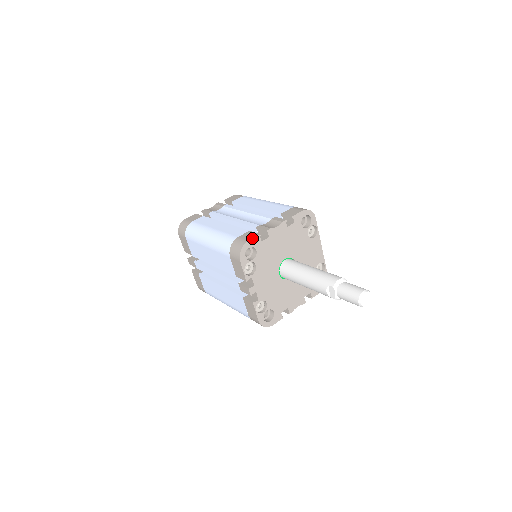
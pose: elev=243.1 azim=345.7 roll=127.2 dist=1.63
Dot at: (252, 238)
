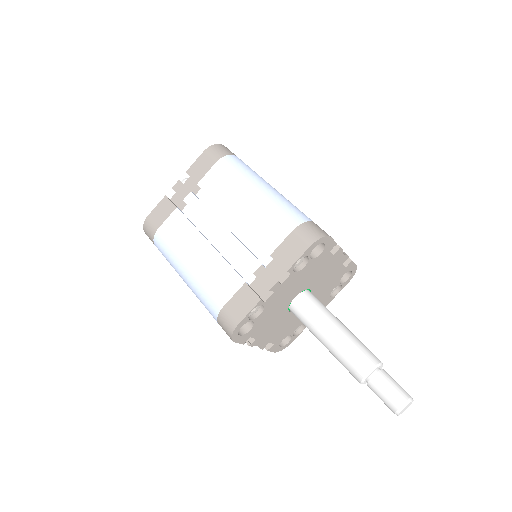
Dot at: occluded
